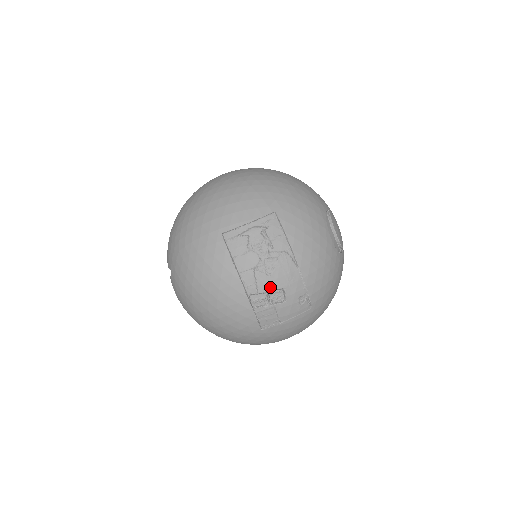
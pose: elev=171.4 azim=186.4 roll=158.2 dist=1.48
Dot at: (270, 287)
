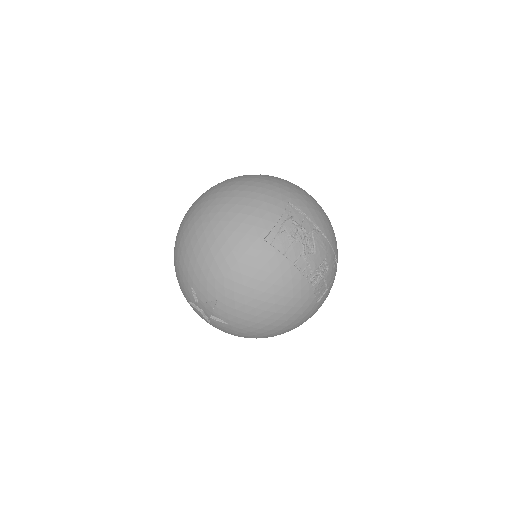
Dot at: (318, 263)
